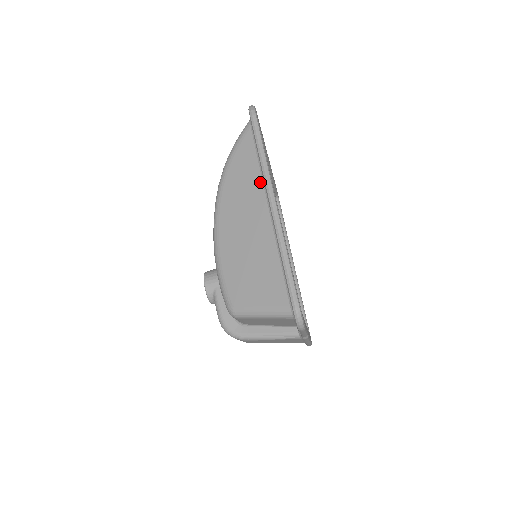
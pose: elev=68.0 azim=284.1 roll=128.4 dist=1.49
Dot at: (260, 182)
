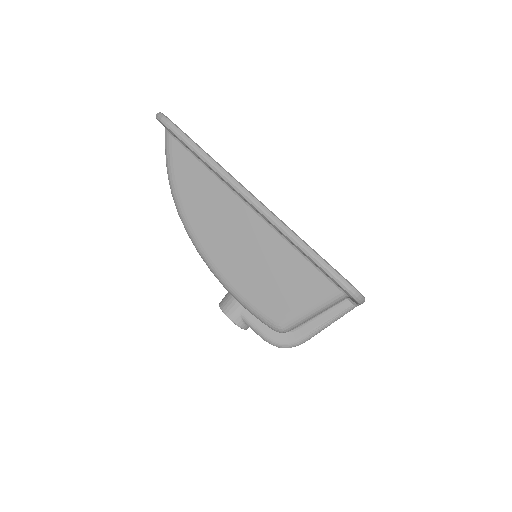
Dot at: (220, 185)
